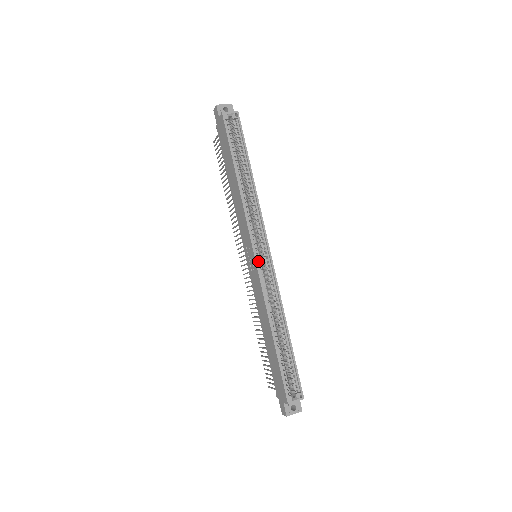
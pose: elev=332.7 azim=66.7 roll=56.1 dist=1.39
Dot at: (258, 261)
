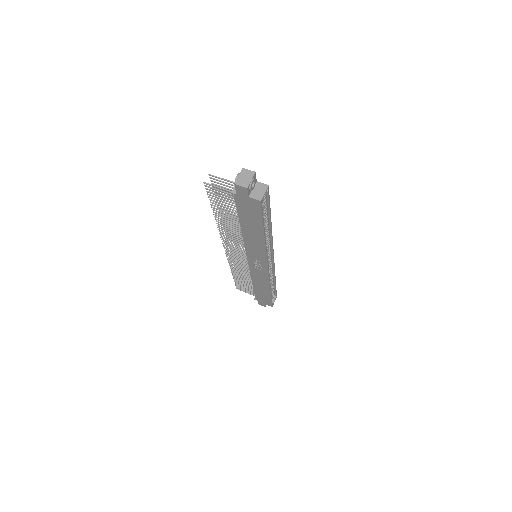
Dot at: (268, 267)
